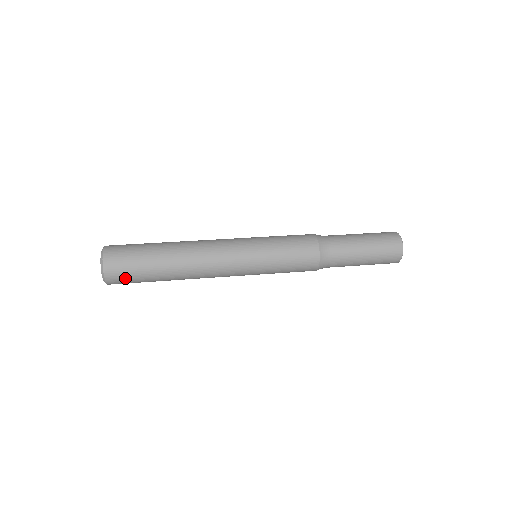
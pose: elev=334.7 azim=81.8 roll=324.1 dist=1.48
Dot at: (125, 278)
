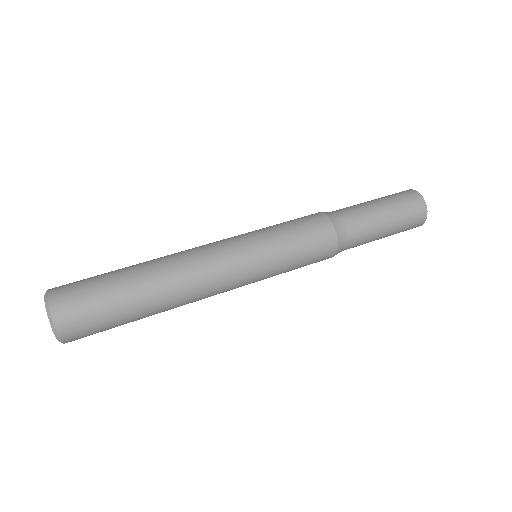
Dot at: (84, 315)
